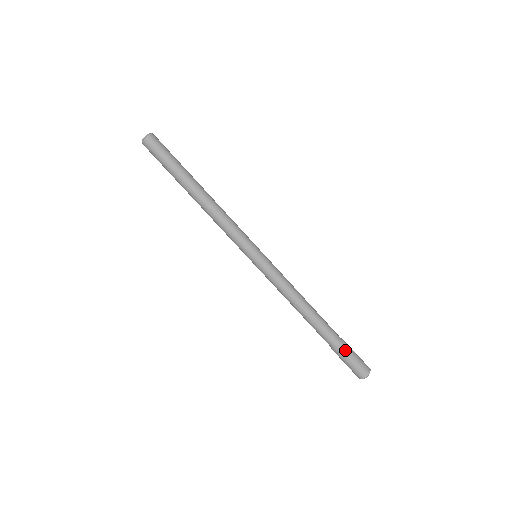
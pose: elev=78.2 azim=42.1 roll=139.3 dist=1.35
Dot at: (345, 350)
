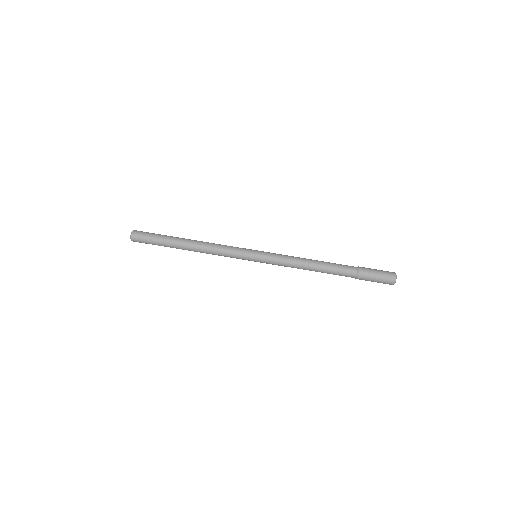
Dot at: (365, 275)
